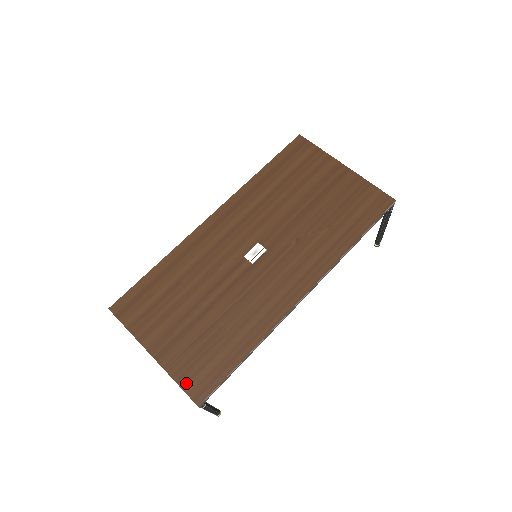
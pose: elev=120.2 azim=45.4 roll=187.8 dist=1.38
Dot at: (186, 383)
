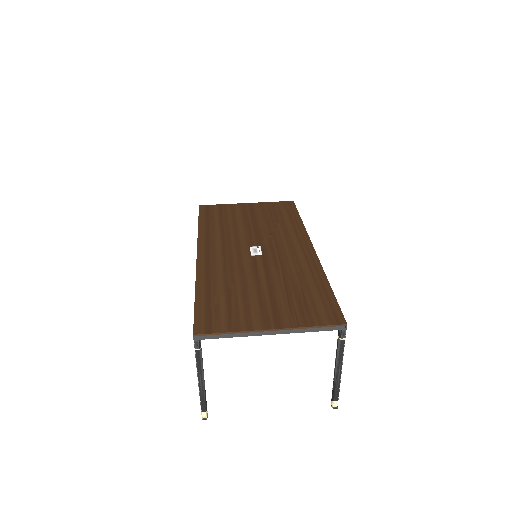
Dot at: (319, 321)
